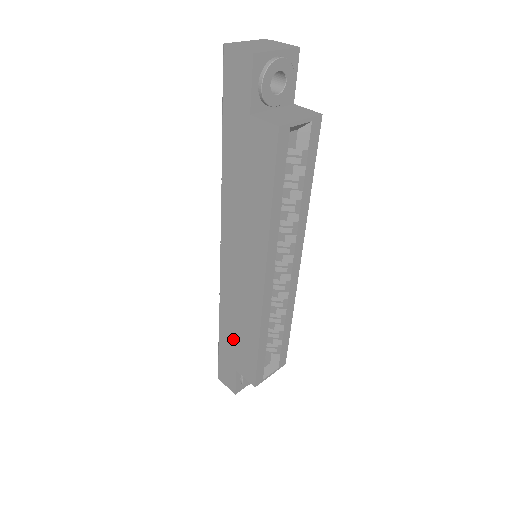
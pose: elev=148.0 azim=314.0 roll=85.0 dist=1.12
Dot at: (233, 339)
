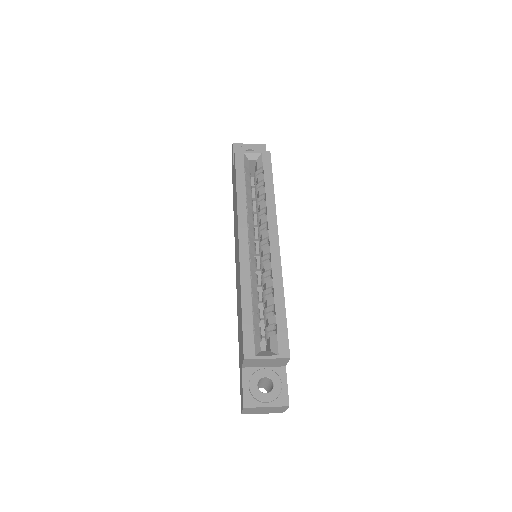
Dot at: (239, 331)
